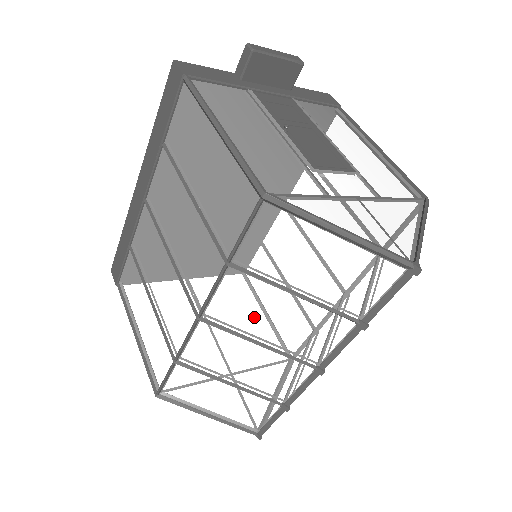
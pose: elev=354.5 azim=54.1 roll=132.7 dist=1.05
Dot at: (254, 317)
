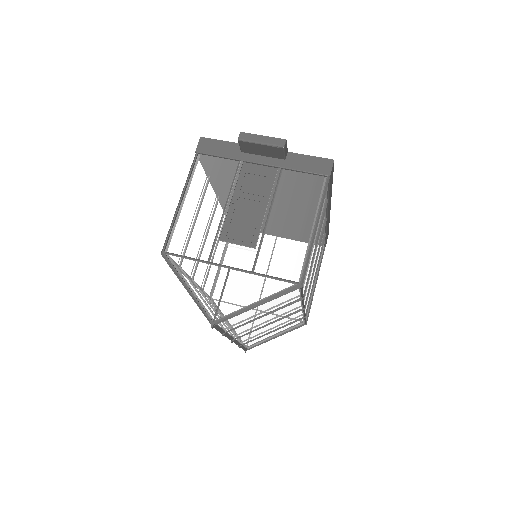
Dot at: occluded
